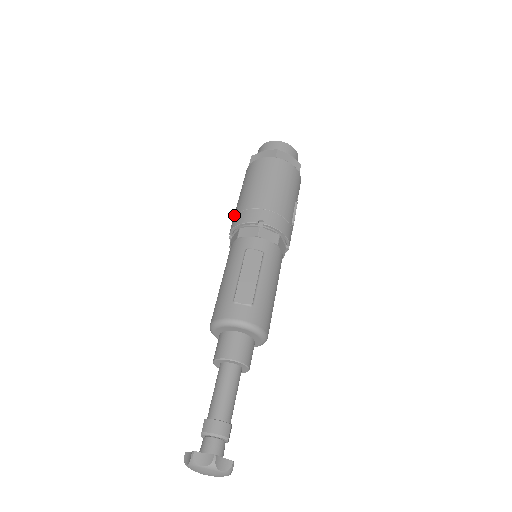
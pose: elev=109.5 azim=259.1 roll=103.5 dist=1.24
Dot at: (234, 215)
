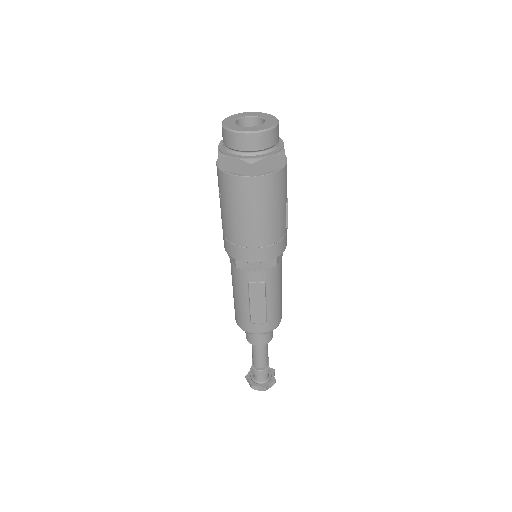
Dot at: (223, 233)
